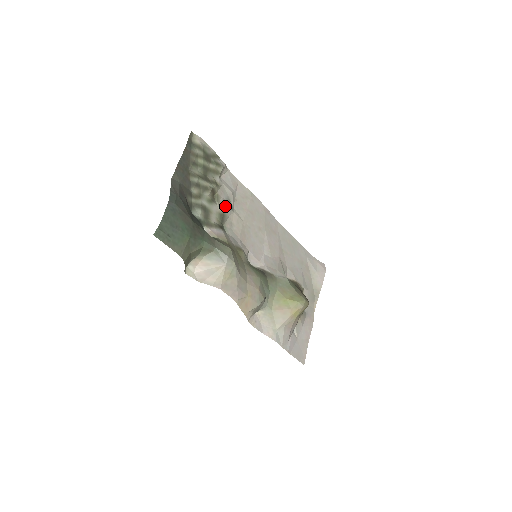
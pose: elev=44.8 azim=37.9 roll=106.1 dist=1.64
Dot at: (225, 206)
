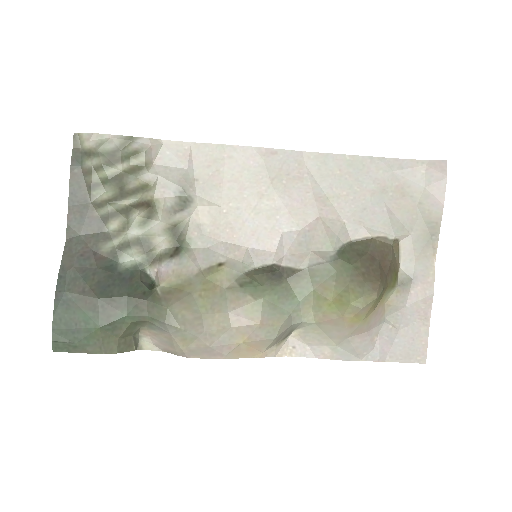
Dot at: (172, 212)
